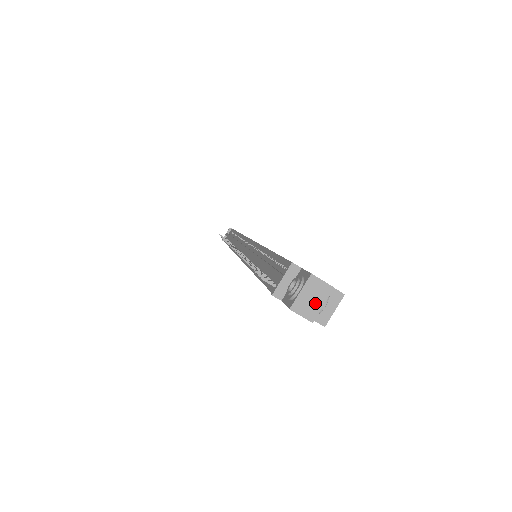
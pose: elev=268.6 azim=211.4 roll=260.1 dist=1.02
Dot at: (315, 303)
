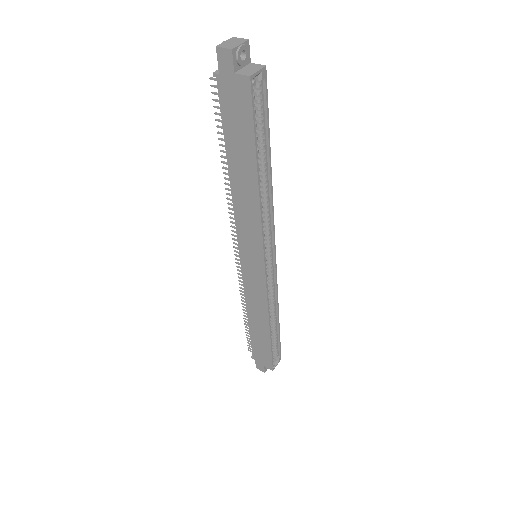
Dot at: (235, 44)
